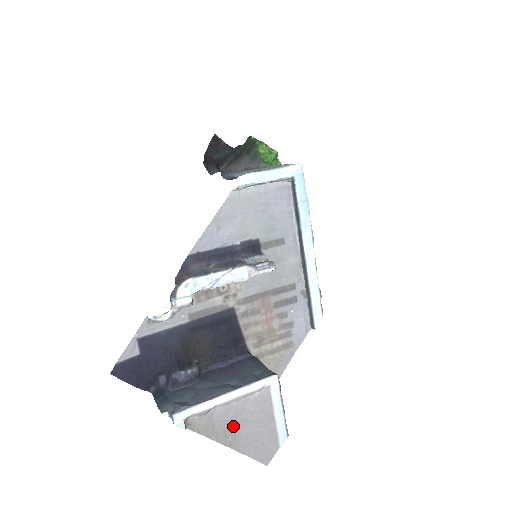
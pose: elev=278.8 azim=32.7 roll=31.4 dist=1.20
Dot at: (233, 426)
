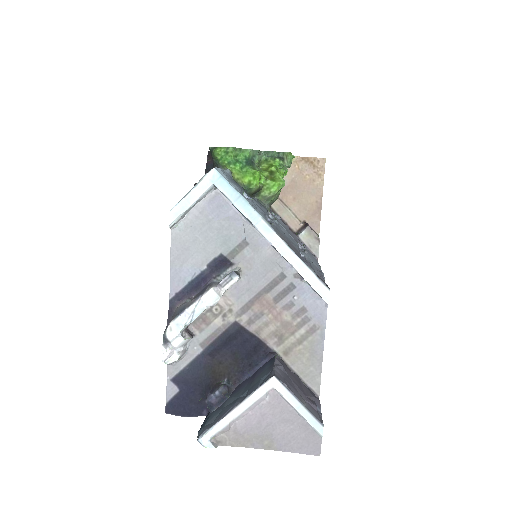
Dot at: (262, 431)
